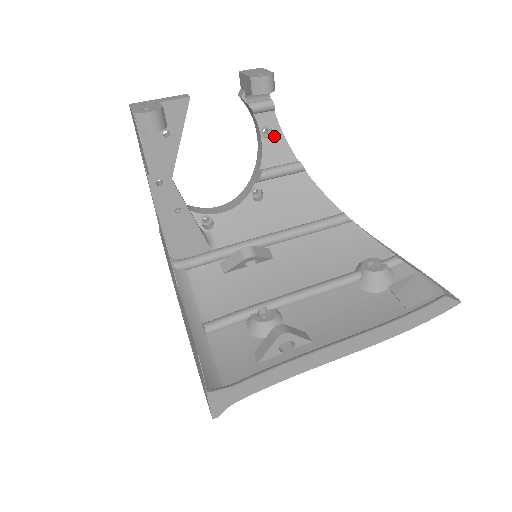
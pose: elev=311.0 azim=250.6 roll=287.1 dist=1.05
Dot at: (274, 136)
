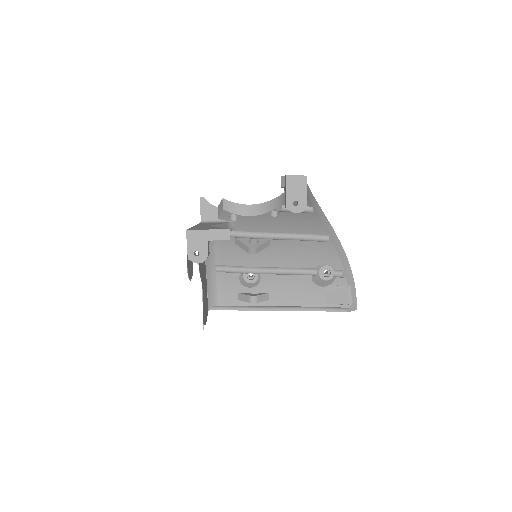
Dot at: occluded
